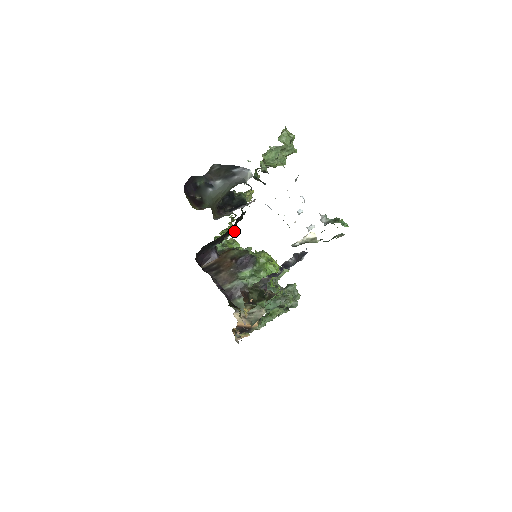
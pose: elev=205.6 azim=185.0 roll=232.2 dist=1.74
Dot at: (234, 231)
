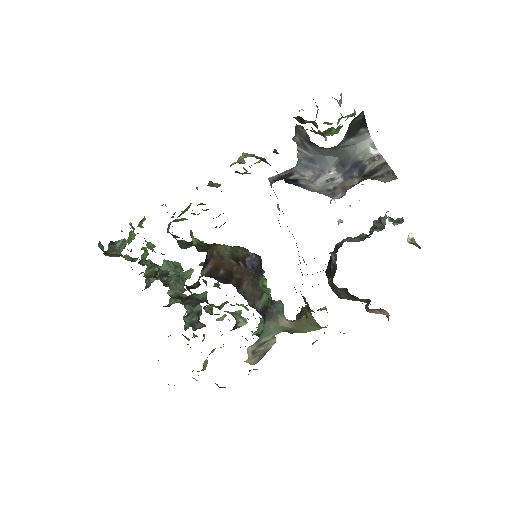
Dot at: (220, 214)
